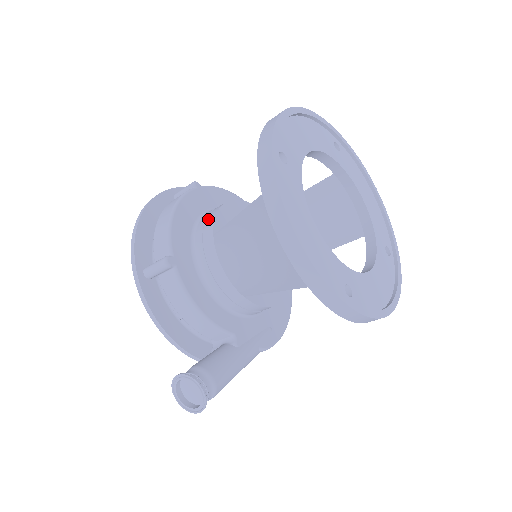
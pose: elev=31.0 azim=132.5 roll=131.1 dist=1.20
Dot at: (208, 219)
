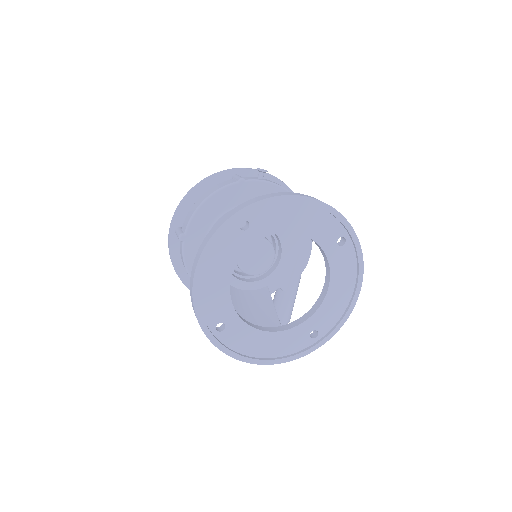
Dot at: occluded
